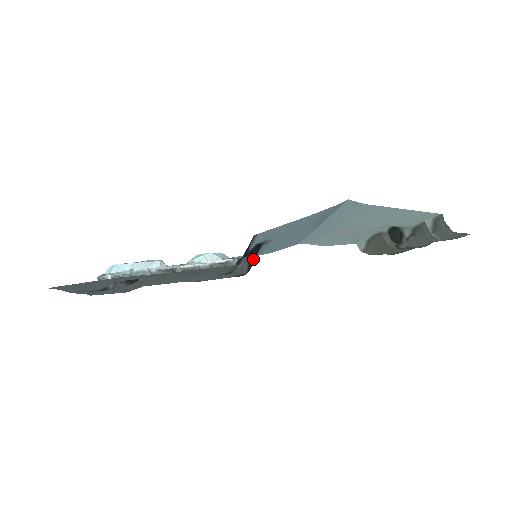
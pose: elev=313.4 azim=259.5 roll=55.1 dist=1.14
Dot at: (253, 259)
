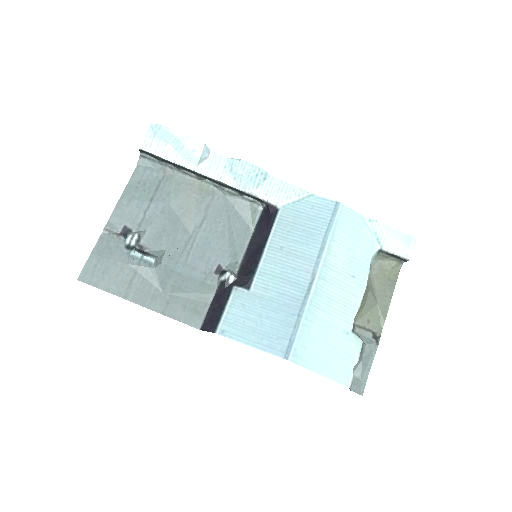
Dot at: (244, 271)
